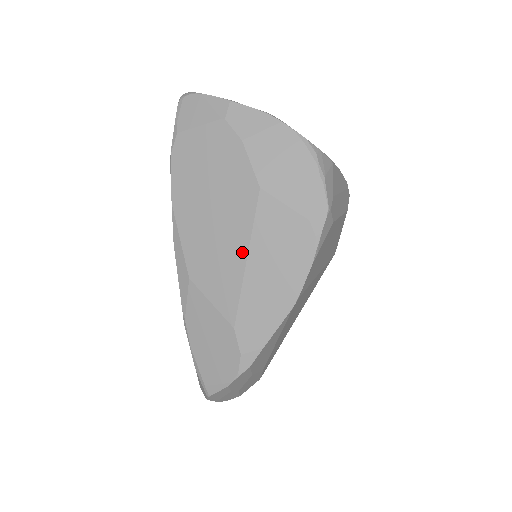
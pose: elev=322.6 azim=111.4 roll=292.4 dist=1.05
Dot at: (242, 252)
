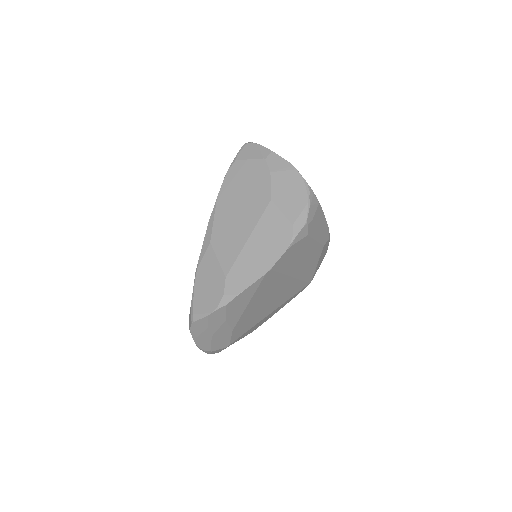
Dot at: (248, 233)
